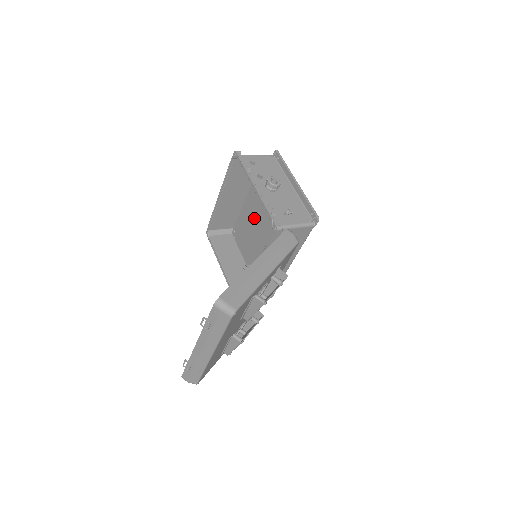
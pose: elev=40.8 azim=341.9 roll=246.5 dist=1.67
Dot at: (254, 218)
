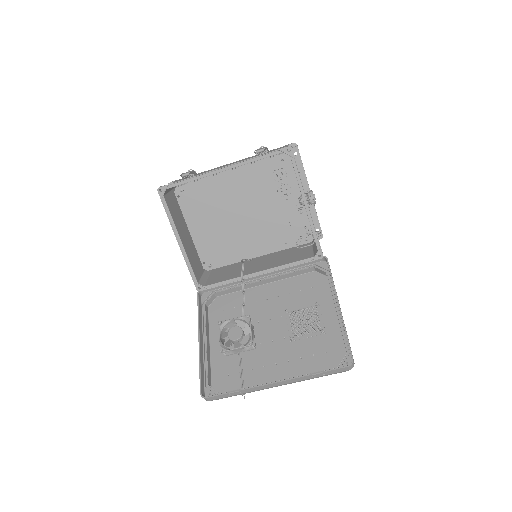
Dot at: (237, 199)
